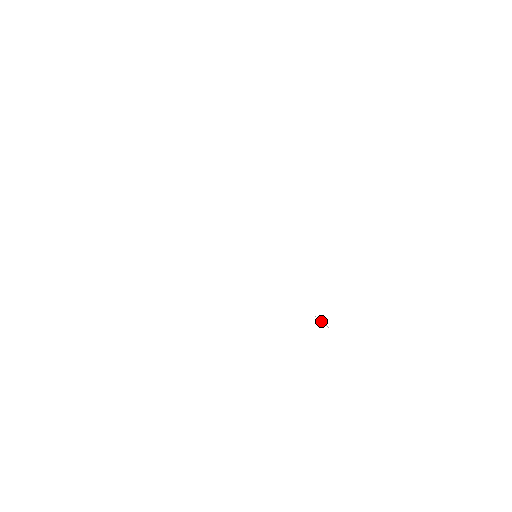
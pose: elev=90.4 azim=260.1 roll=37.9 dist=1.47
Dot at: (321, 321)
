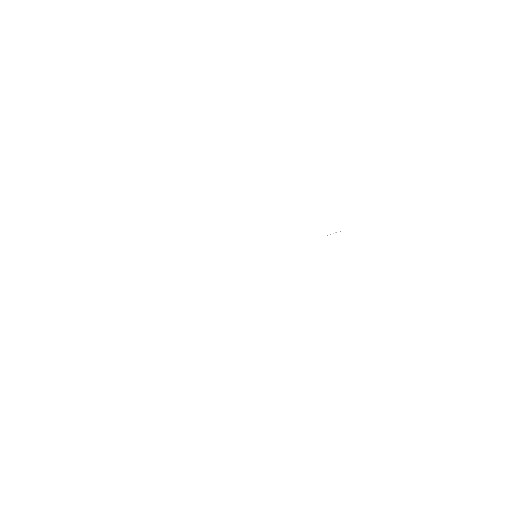
Dot at: occluded
